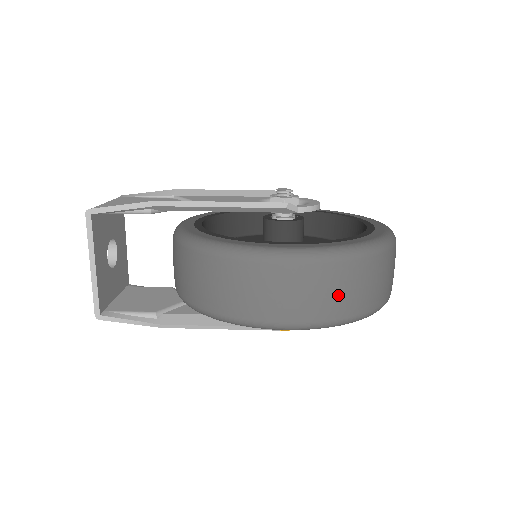
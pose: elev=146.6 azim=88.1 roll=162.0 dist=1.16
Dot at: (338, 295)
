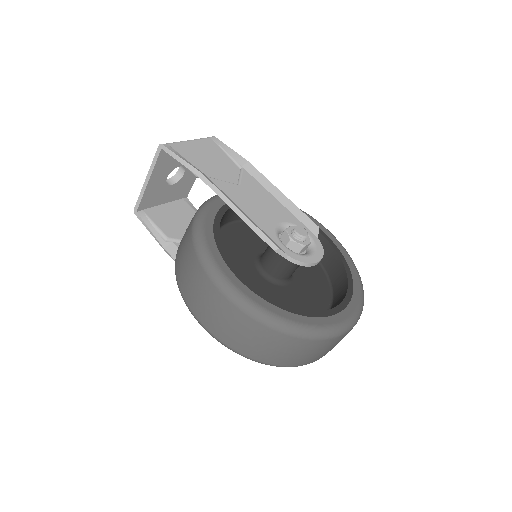
Dot at: (243, 338)
